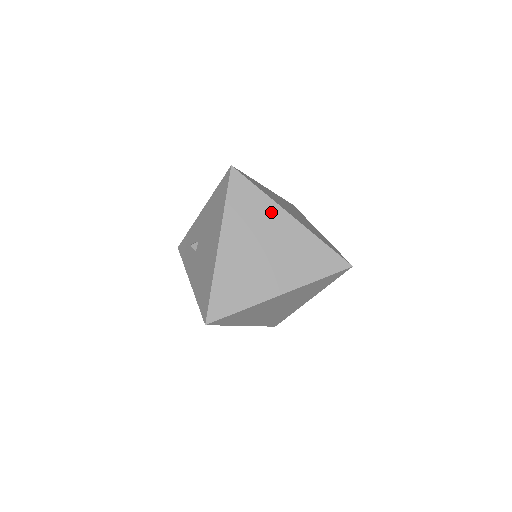
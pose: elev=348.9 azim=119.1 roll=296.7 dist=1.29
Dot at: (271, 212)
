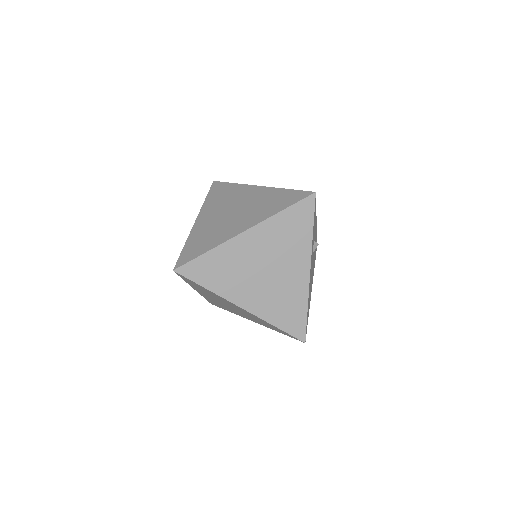
Dot at: (241, 190)
